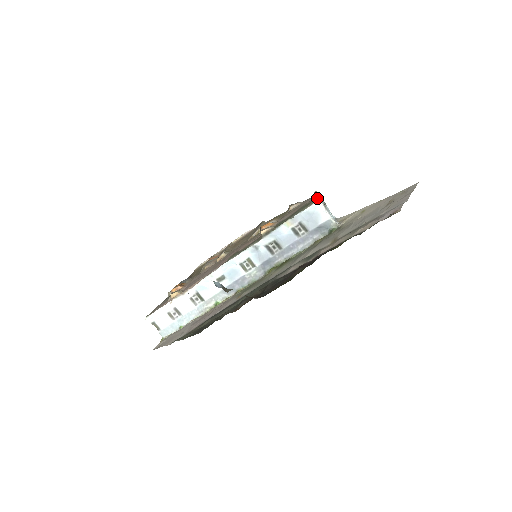
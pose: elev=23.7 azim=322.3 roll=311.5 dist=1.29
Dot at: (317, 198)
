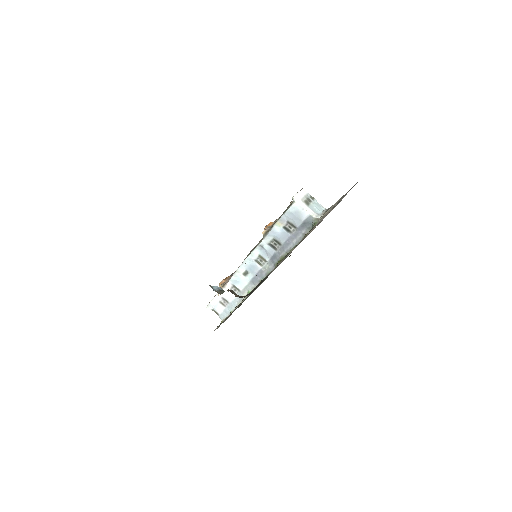
Dot at: (294, 199)
